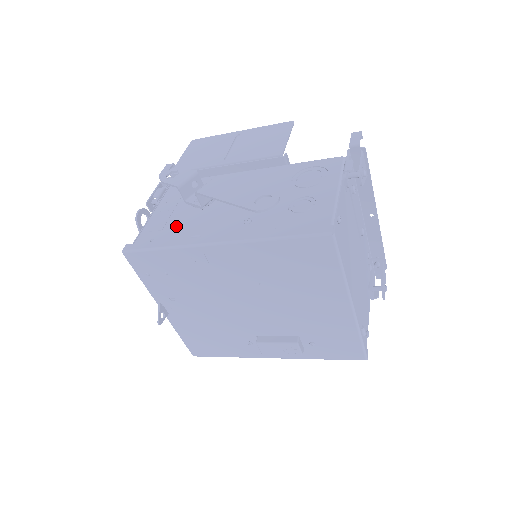
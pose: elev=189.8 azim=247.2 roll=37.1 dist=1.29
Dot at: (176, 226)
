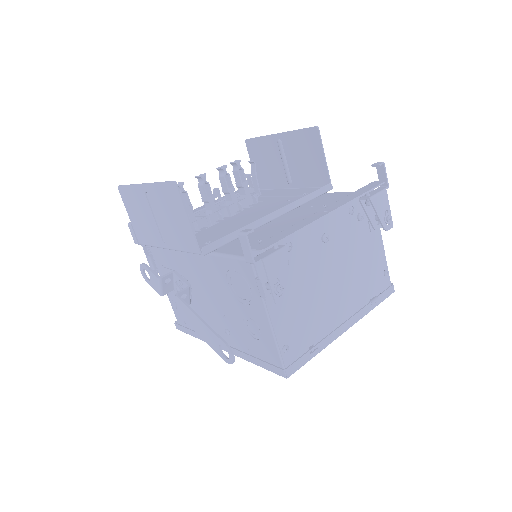
Dot at: occluded
